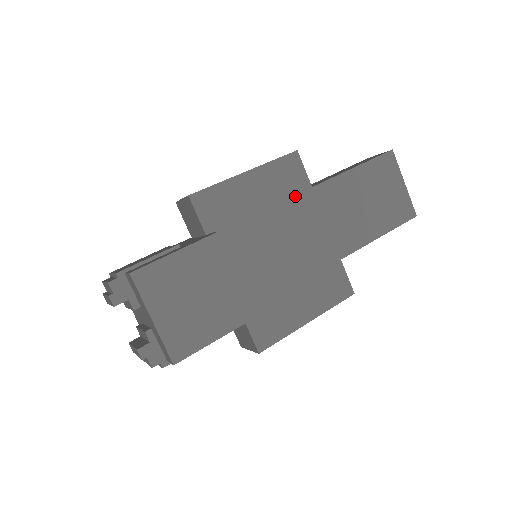
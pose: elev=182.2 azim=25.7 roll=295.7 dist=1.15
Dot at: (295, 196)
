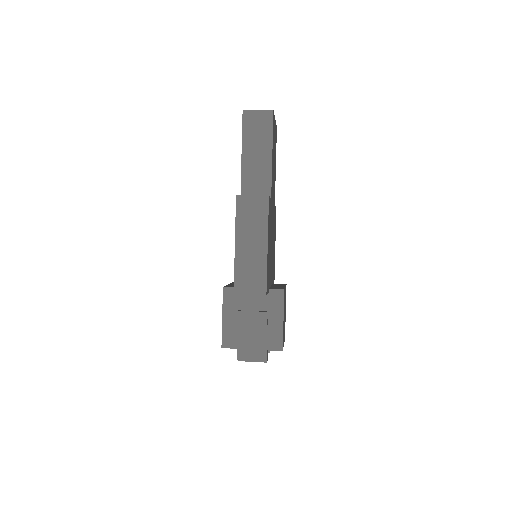
Dot at: occluded
